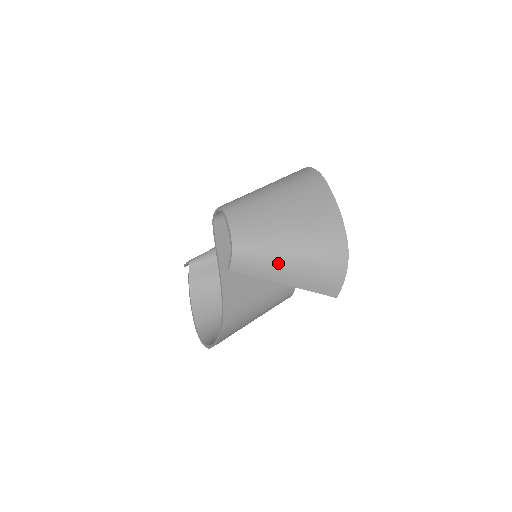
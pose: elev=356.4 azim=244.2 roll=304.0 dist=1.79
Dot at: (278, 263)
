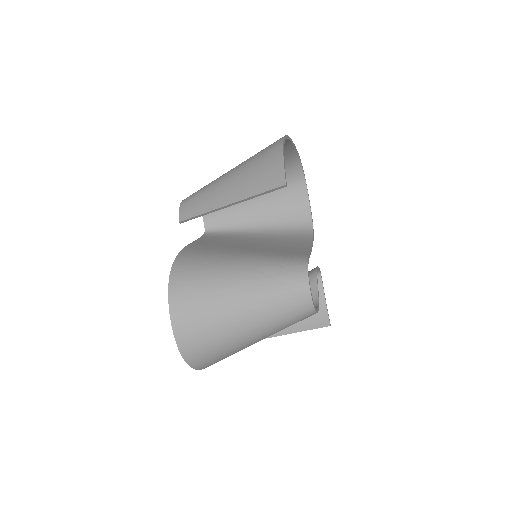
Dot at: (217, 187)
